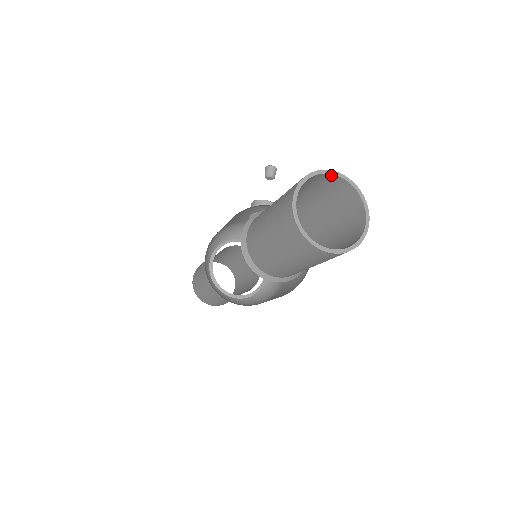
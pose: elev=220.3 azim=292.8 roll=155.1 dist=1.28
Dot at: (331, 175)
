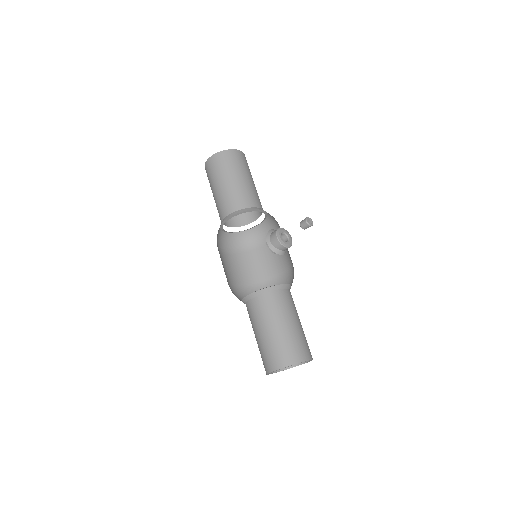
Dot at: (304, 360)
